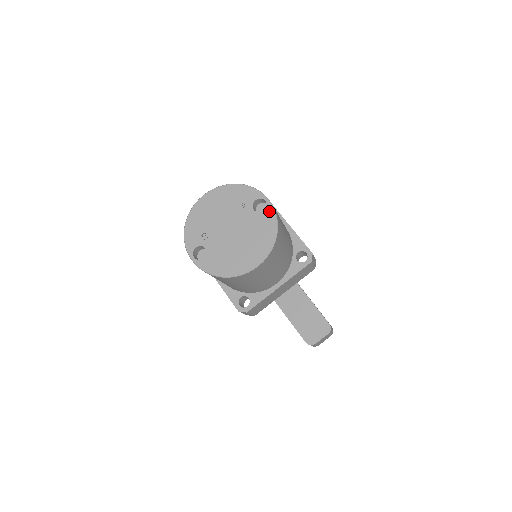
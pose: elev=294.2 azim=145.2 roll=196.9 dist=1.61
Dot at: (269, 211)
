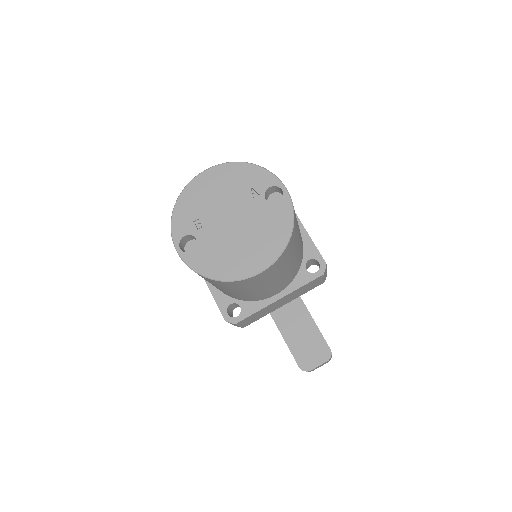
Dot at: (285, 204)
